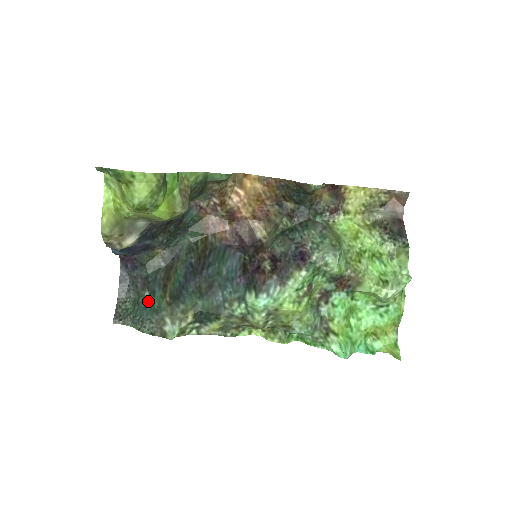
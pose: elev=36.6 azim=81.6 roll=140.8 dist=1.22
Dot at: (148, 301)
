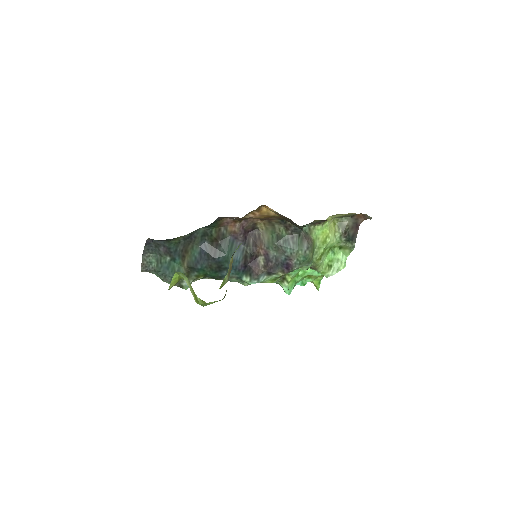
Dot at: (170, 264)
